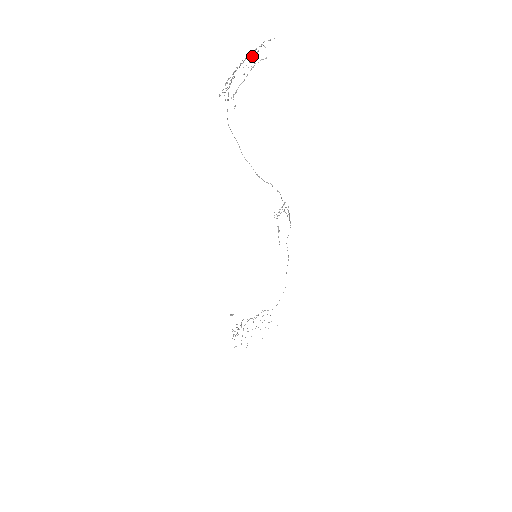
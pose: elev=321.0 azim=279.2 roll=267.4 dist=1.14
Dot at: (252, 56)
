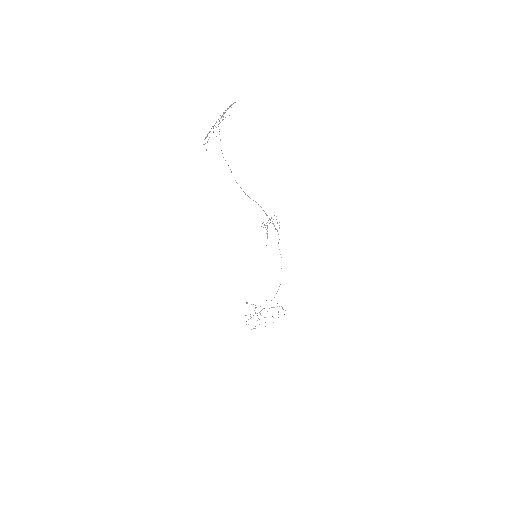
Dot at: (223, 113)
